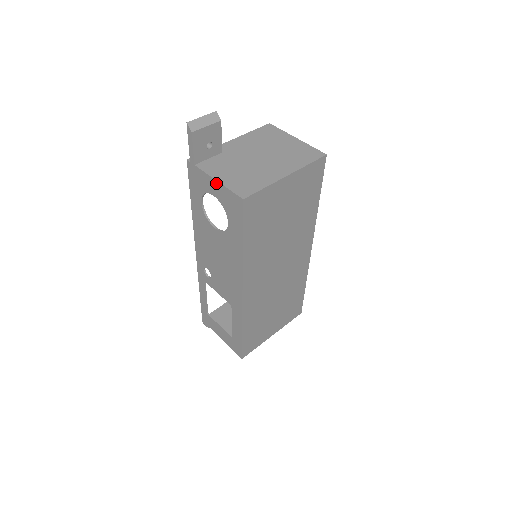
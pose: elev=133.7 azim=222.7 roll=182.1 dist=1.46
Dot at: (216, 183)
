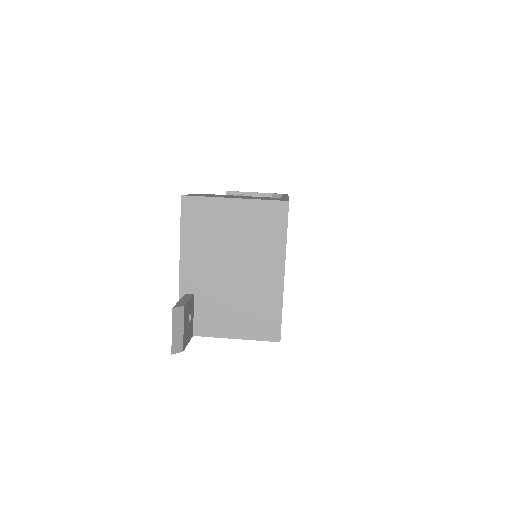
Dot at: (234, 338)
